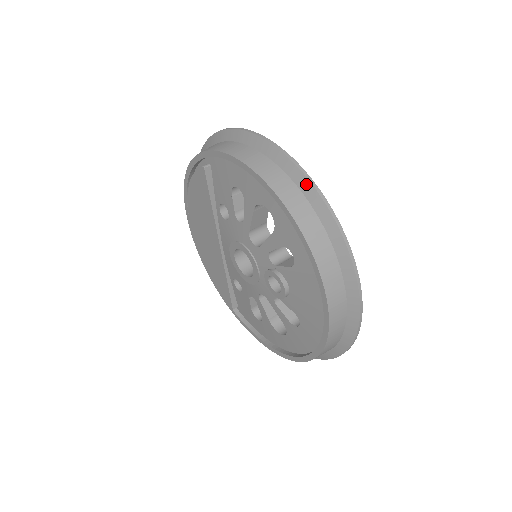
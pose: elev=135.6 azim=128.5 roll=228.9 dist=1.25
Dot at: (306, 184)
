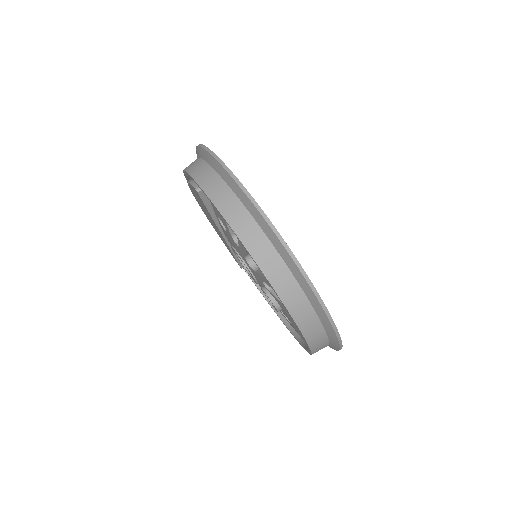
Dot at: (291, 262)
